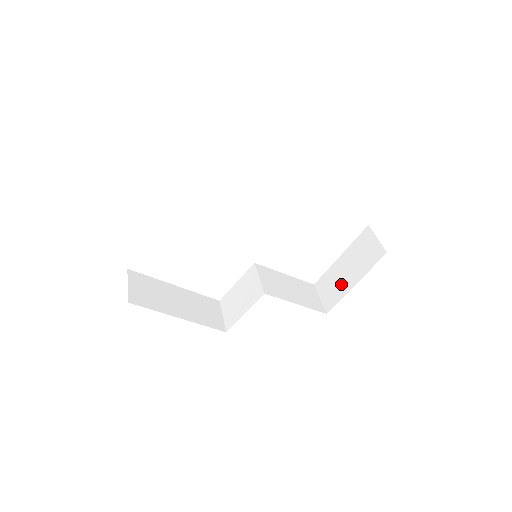
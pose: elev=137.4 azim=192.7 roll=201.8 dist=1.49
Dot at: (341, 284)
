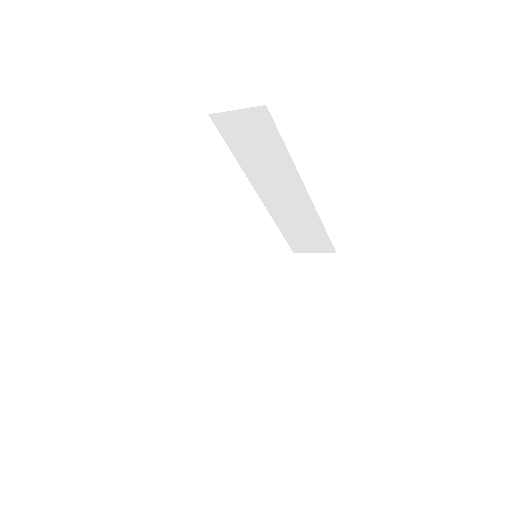
Dot at: (310, 310)
